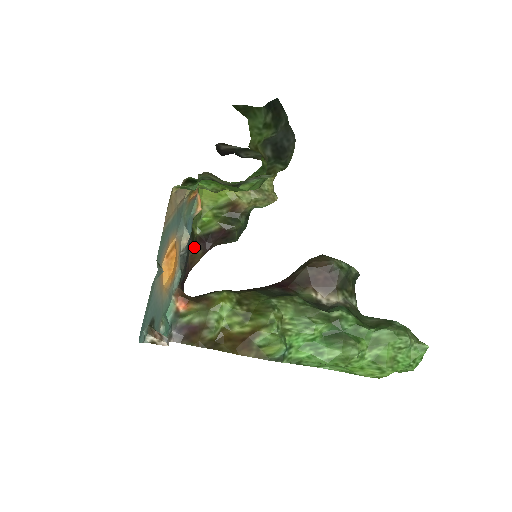
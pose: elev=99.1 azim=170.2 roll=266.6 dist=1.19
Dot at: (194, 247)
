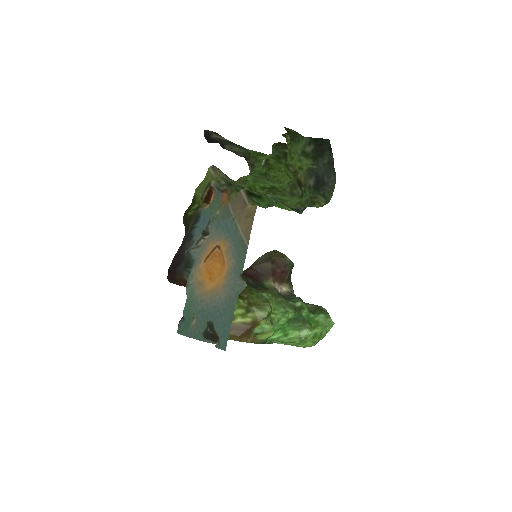
Dot at: (185, 235)
